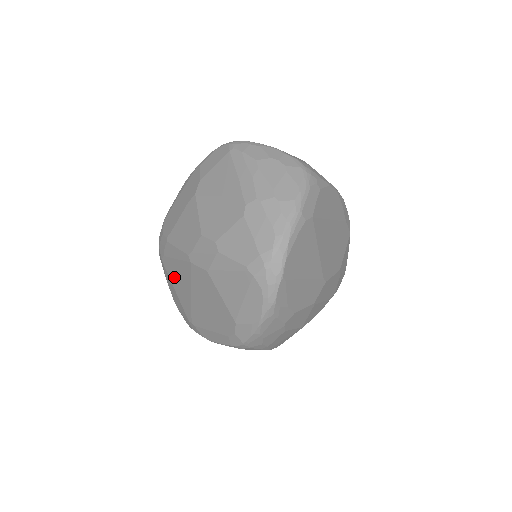
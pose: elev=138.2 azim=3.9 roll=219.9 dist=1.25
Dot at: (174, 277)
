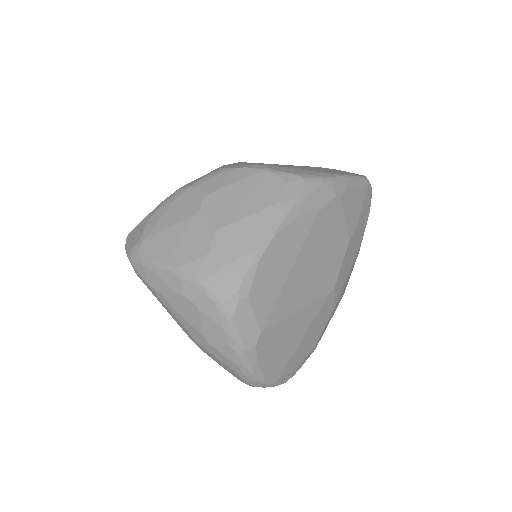
Dot at: occluded
